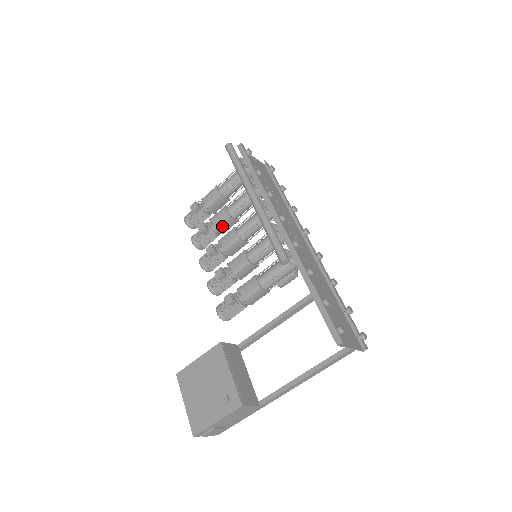
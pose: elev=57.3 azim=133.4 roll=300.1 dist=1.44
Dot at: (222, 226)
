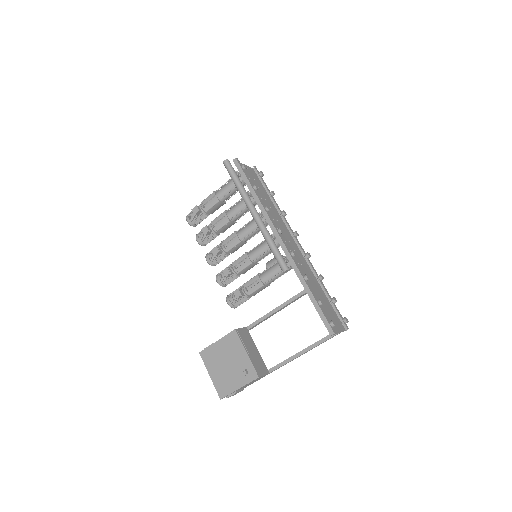
Dot at: (223, 228)
